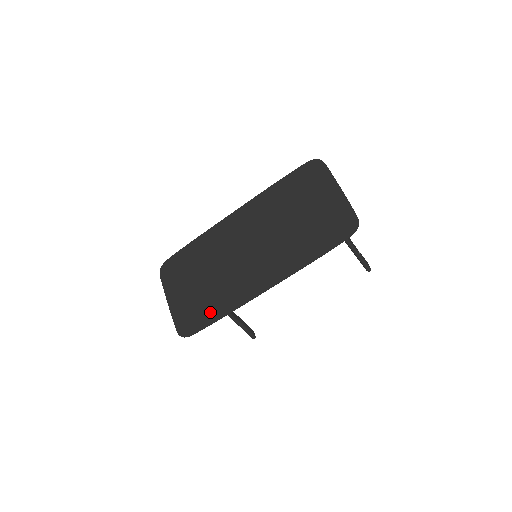
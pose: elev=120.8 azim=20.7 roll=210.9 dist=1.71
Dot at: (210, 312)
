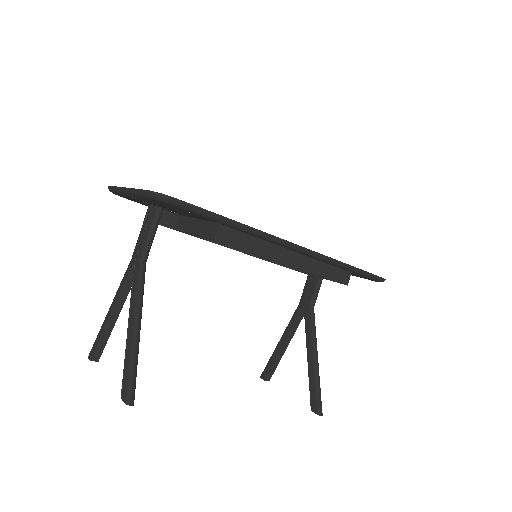
Dot at: occluded
